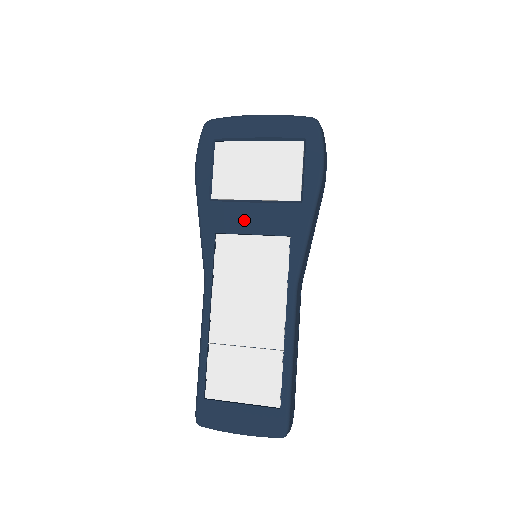
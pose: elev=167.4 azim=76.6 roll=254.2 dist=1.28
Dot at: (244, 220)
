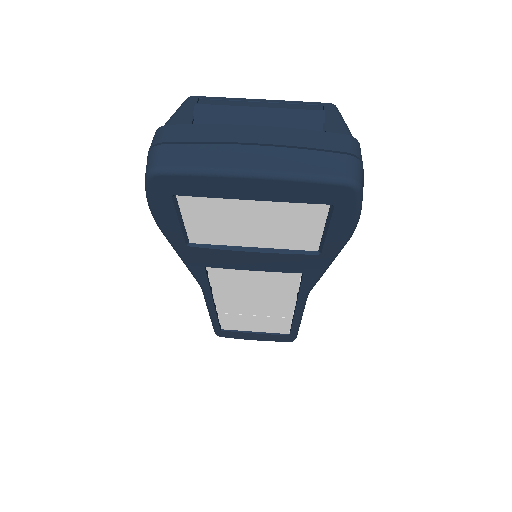
Dot at: (241, 262)
